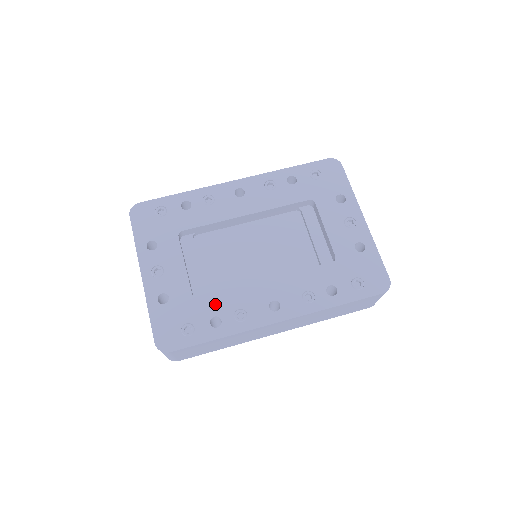
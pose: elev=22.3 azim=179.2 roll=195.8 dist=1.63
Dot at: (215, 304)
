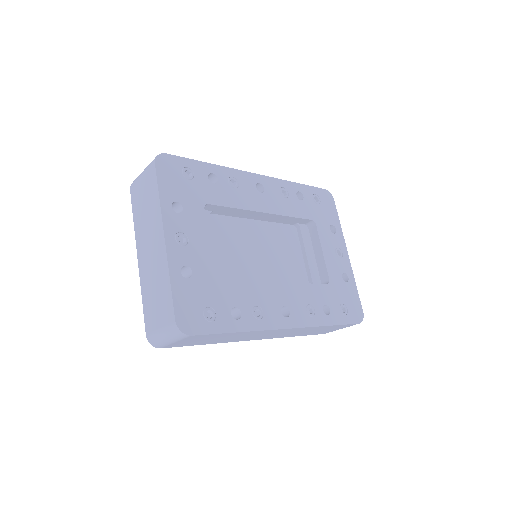
Dot at: (236, 294)
